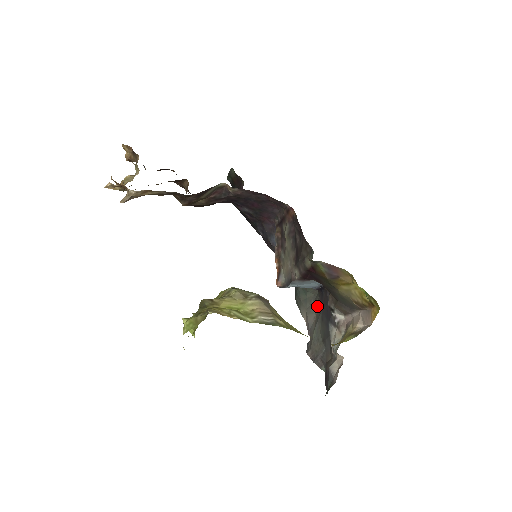
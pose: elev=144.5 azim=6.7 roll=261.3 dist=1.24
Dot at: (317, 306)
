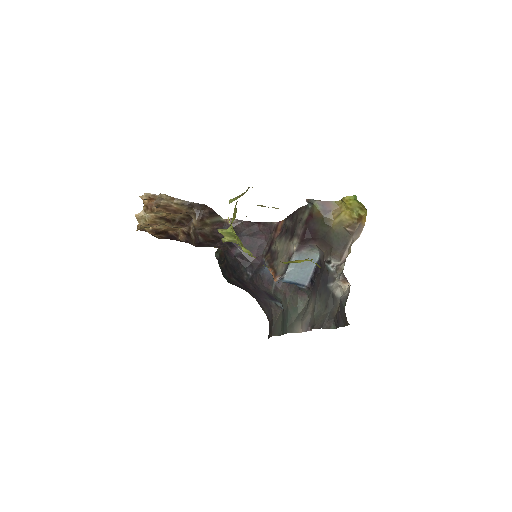
Dot at: (311, 302)
